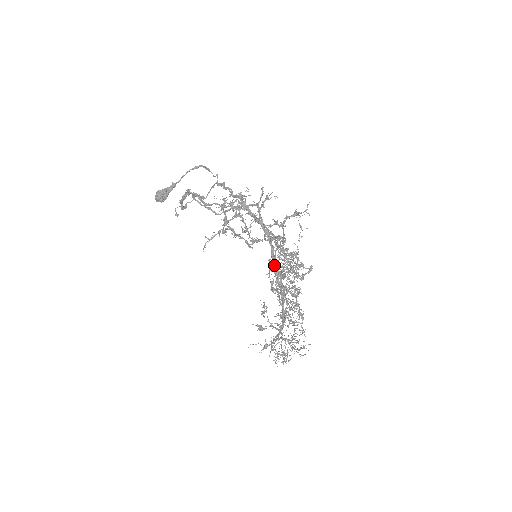
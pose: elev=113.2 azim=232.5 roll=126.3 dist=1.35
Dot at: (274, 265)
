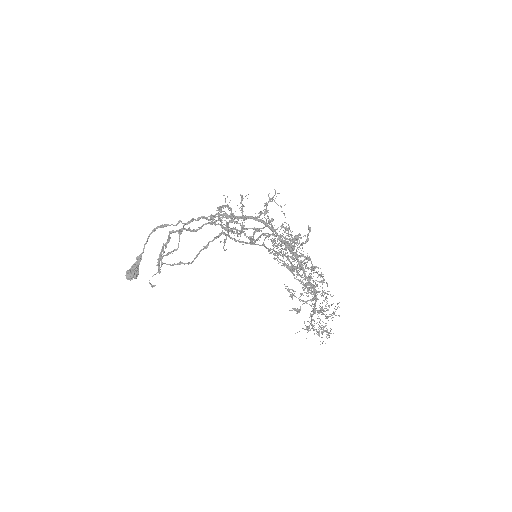
Dot at: (282, 240)
